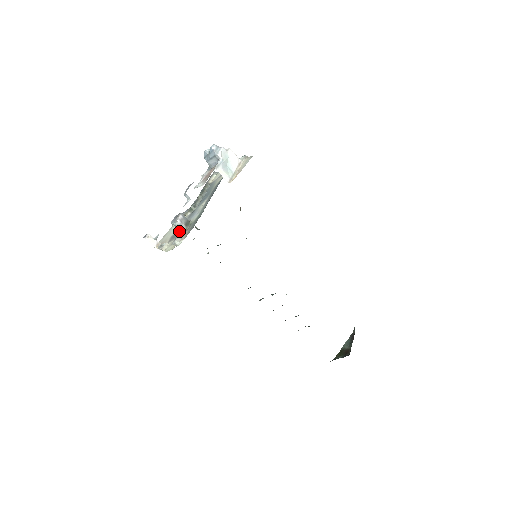
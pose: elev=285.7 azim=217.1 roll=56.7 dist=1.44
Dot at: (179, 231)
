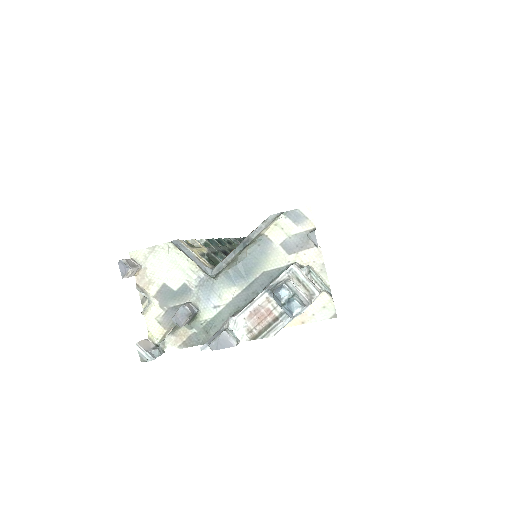
Dot at: occluded
